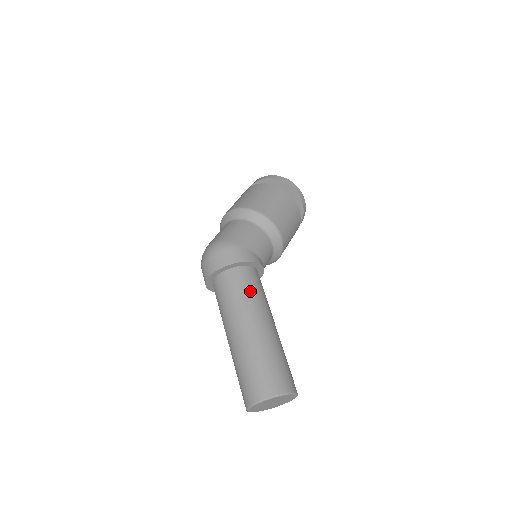
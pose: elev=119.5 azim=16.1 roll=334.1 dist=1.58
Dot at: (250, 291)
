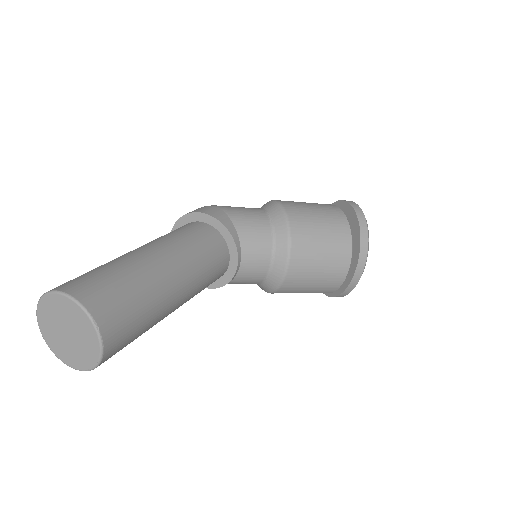
Dot at: (182, 234)
